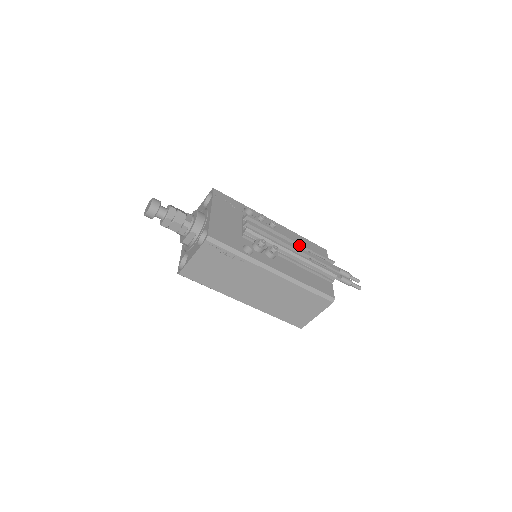
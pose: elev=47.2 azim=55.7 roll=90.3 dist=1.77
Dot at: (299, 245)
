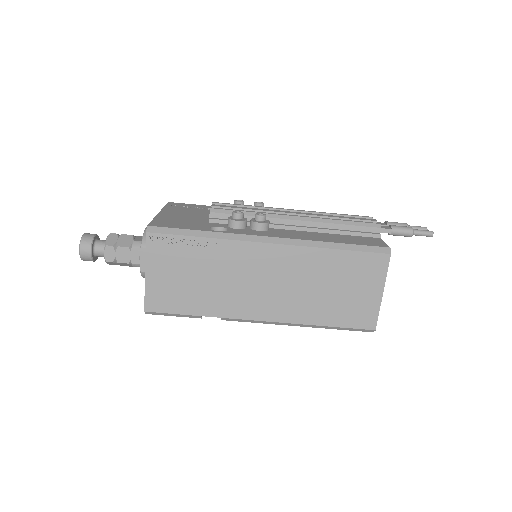
Dot at: occluded
